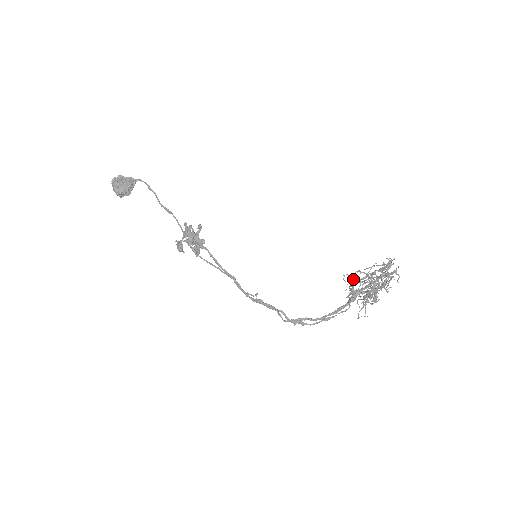
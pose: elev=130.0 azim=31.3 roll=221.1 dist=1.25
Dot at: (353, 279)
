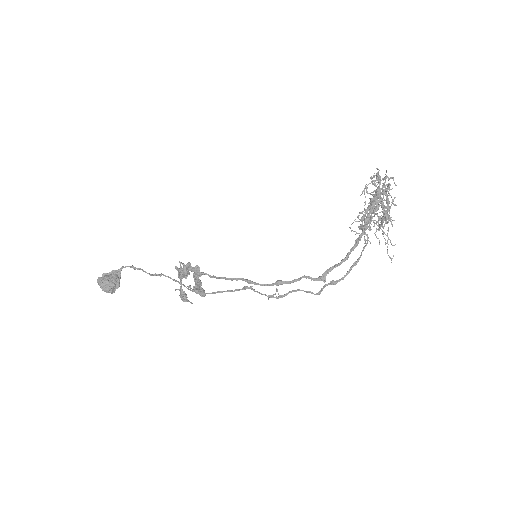
Dot at: (359, 221)
